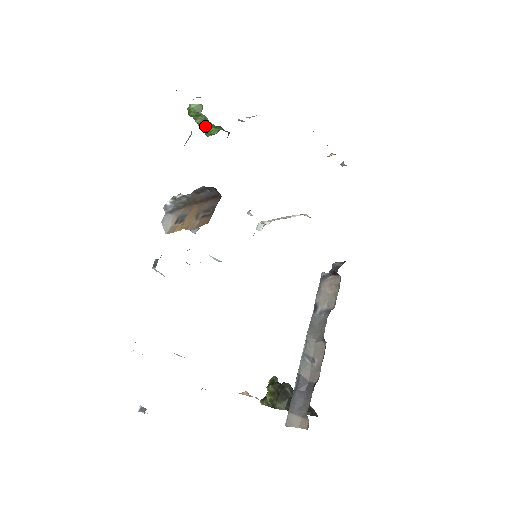
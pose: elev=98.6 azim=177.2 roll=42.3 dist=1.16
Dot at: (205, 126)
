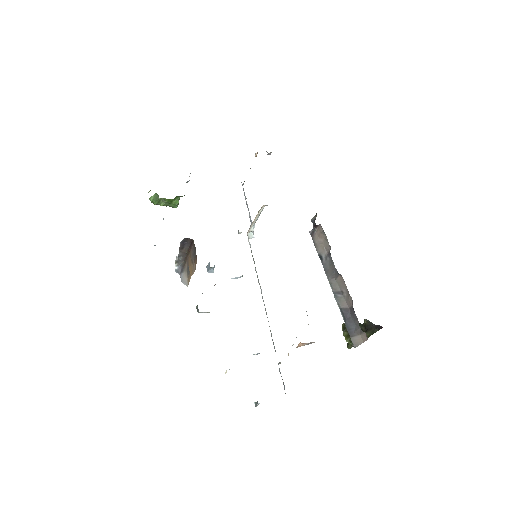
Dot at: (169, 204)
